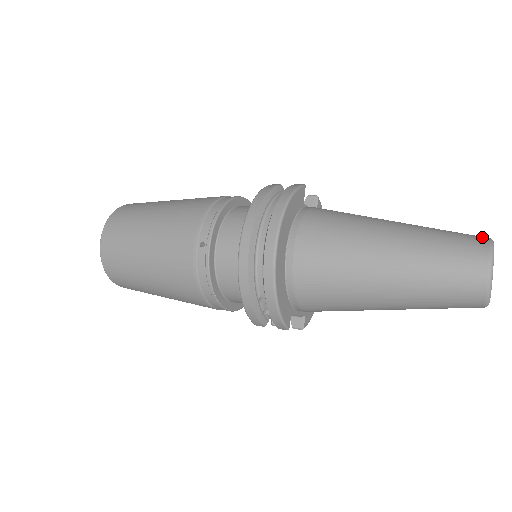
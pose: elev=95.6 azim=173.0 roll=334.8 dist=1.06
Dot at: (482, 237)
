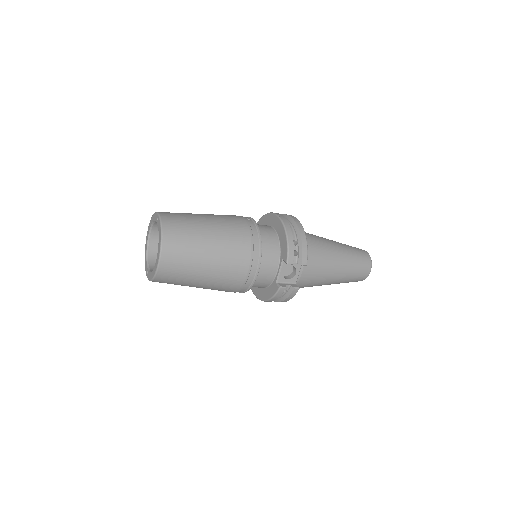
Dot at: occluded
